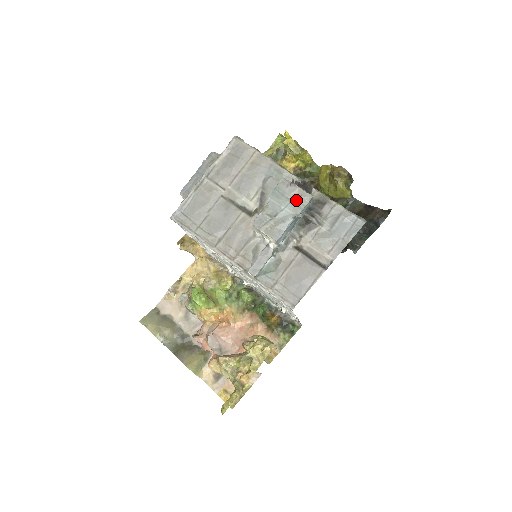
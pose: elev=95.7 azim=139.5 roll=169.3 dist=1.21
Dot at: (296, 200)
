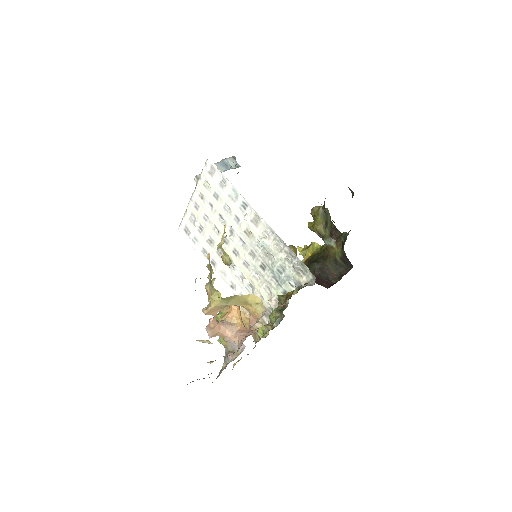
Dot at: occluded
